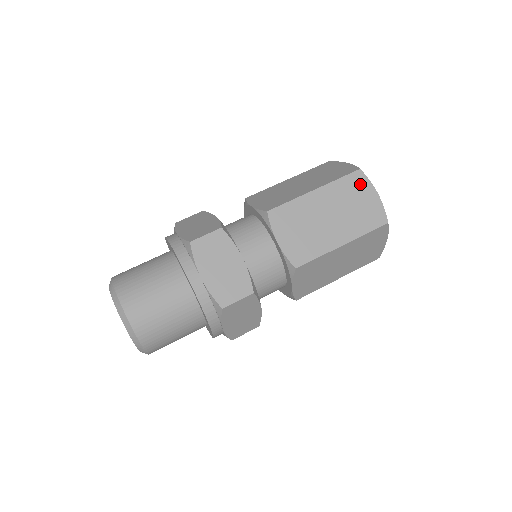
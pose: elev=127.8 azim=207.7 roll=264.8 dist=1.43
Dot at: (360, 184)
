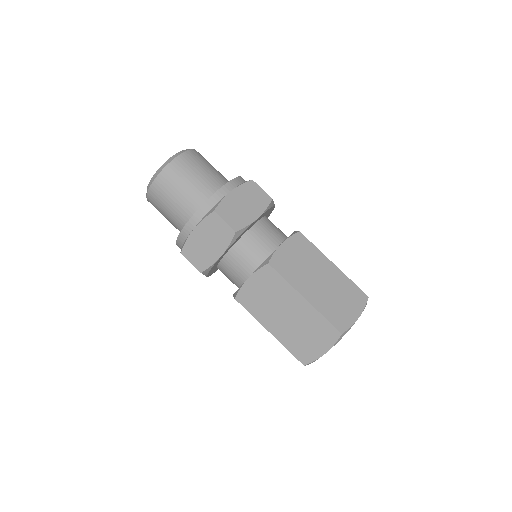
Dot at: (358, 300)
